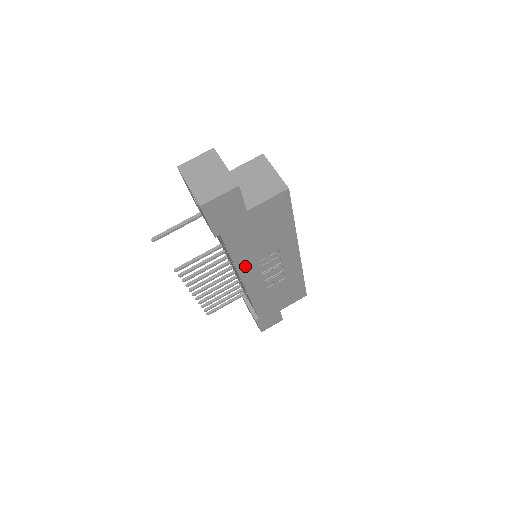
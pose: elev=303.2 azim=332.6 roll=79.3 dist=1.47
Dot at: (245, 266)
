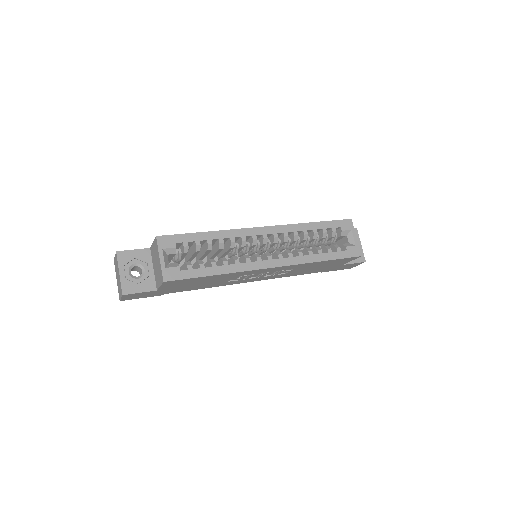
Dot at: (226, 284)
